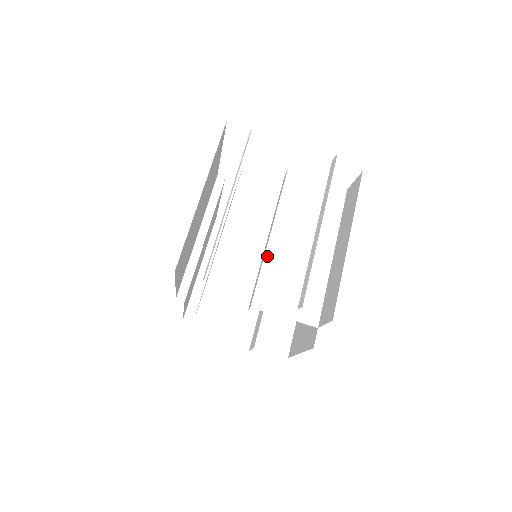
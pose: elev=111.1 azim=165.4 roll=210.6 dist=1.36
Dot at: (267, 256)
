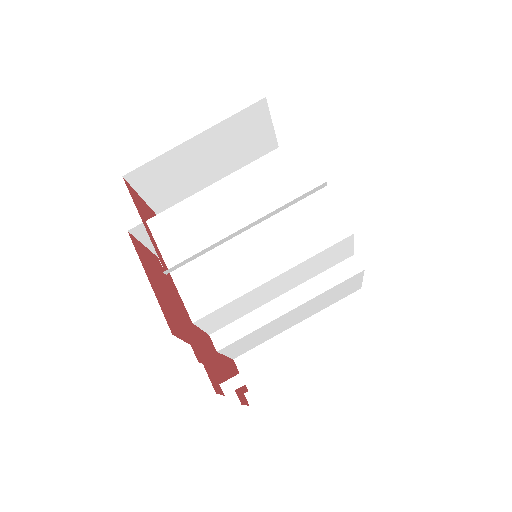
Dot at: (269, 324)
